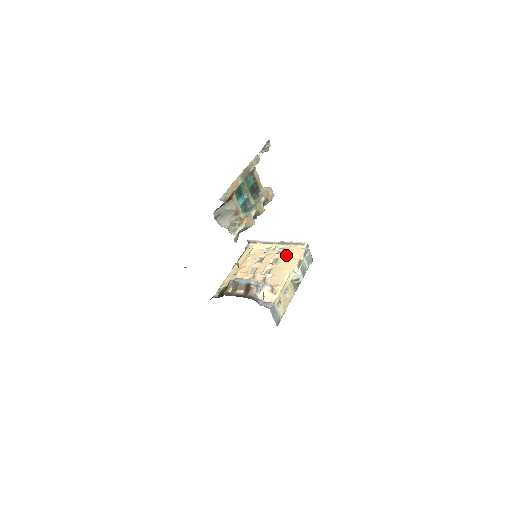
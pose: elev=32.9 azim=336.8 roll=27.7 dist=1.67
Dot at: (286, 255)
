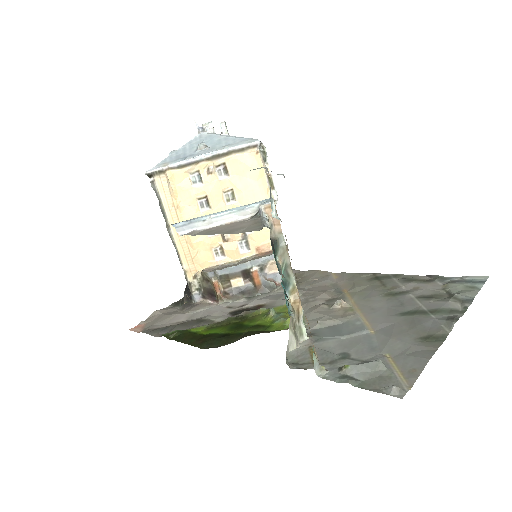
Dot at: (242, 179)
